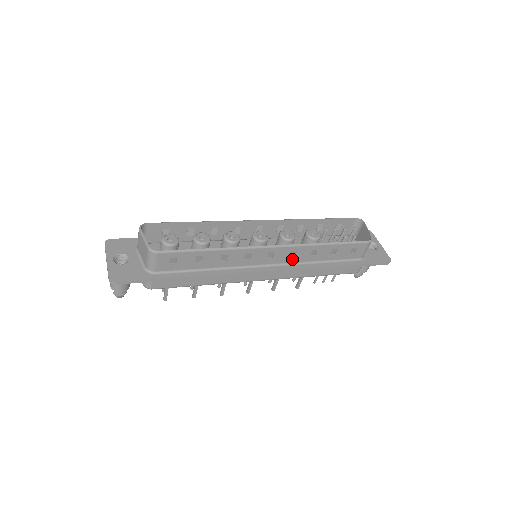
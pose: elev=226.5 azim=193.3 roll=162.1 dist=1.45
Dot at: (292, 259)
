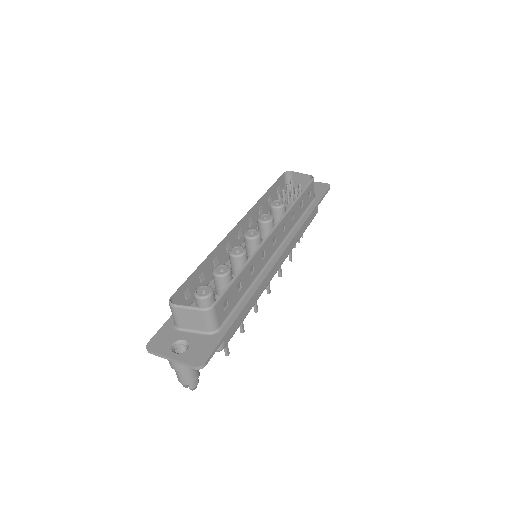
Dot at: (285, 233)
